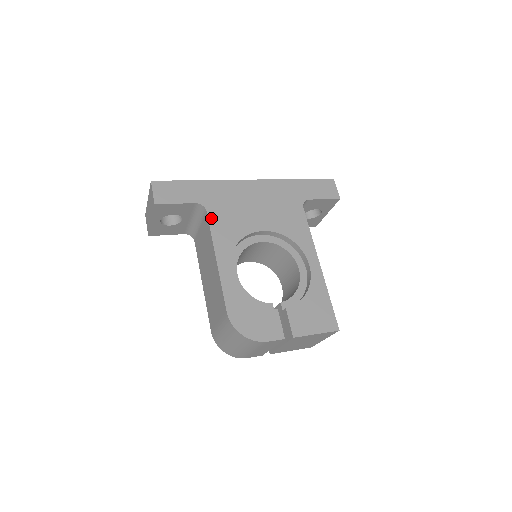
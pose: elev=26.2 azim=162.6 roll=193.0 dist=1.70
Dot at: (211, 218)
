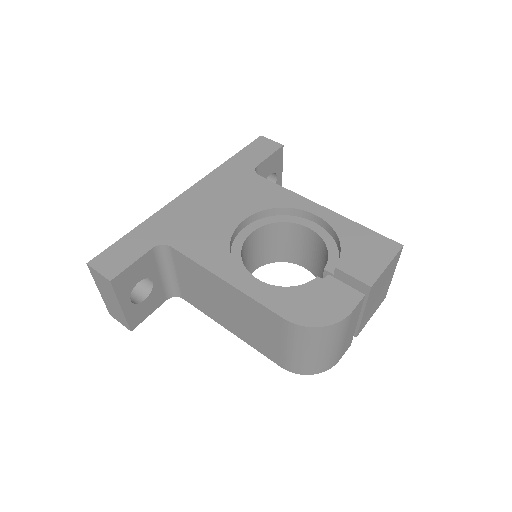
Dot at: (181, 249)
